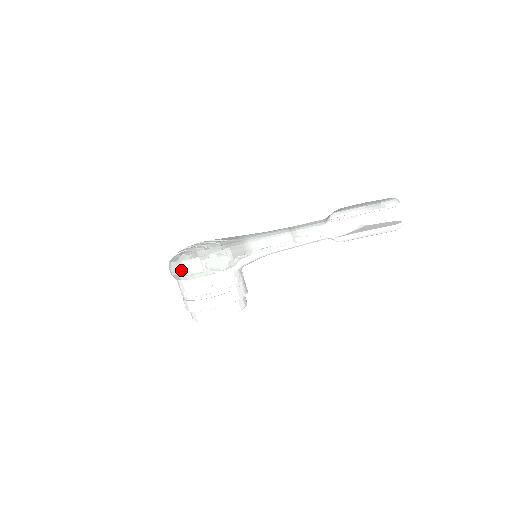
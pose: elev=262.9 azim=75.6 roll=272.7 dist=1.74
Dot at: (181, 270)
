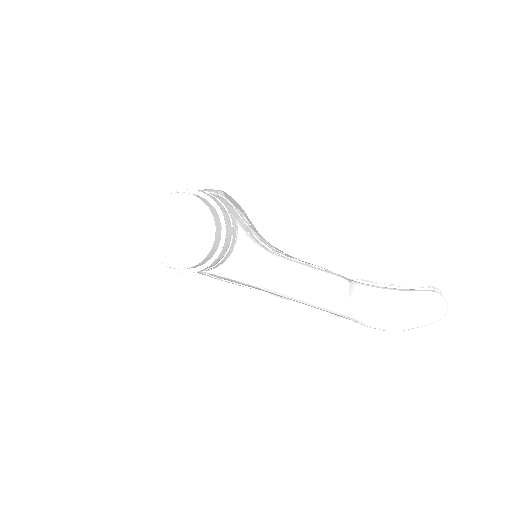
Dot at: occluded
